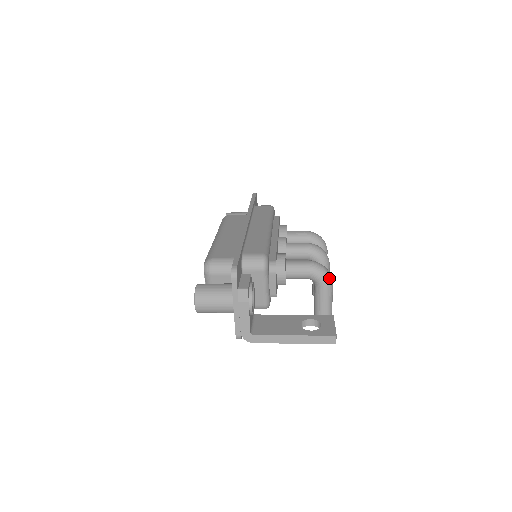
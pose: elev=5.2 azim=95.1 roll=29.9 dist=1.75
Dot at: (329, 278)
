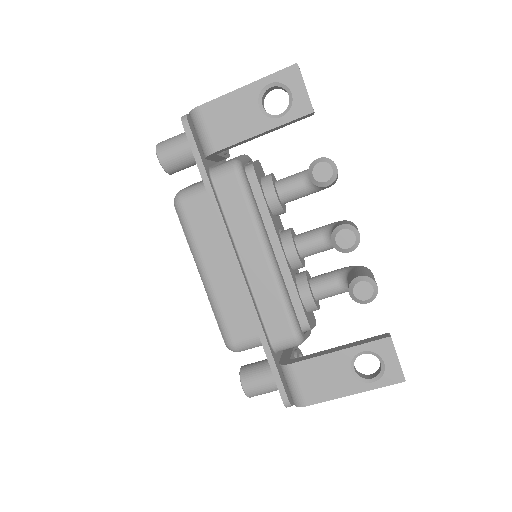
Dot at: occluded
